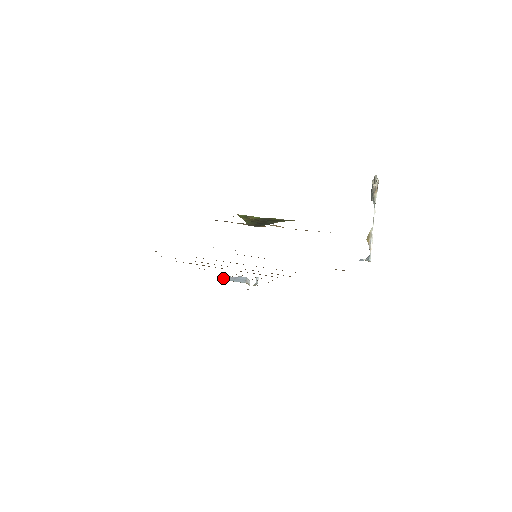
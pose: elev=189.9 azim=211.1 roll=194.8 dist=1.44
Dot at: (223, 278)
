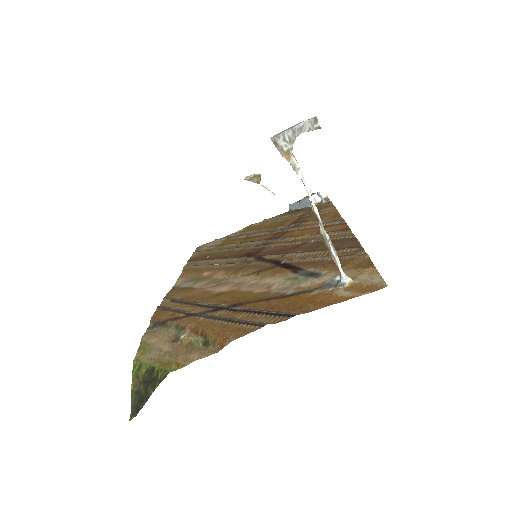
Dot at: (289, 209)
